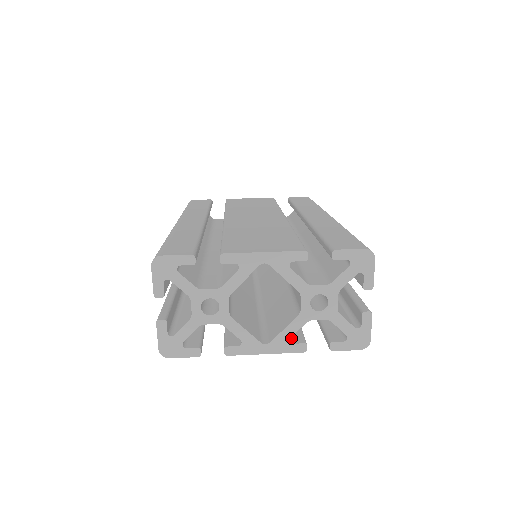
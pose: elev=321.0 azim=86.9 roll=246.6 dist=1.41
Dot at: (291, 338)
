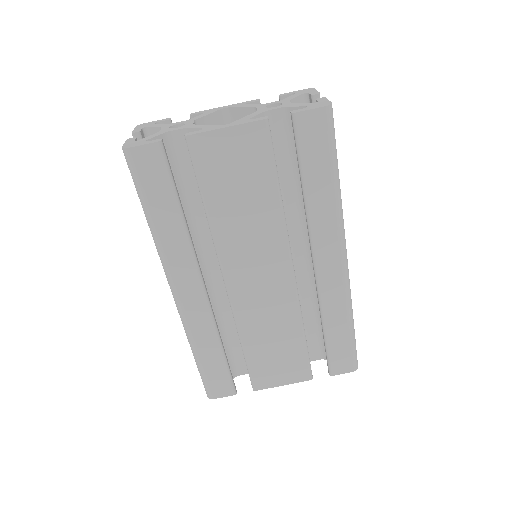
Dot at: occluded
